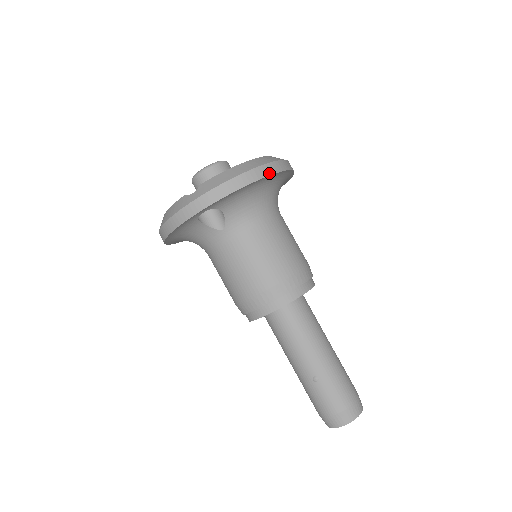
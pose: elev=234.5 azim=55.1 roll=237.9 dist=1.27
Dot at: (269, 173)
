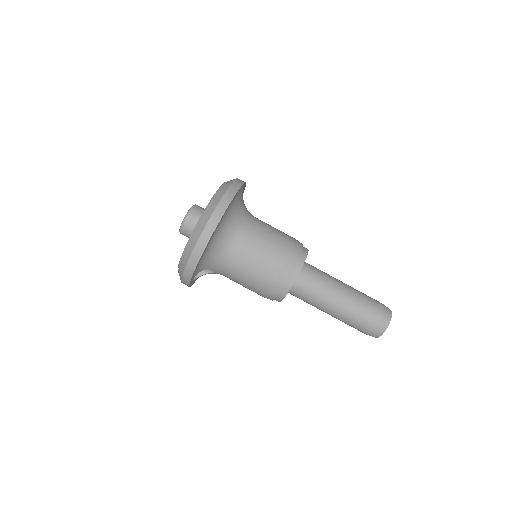
Dot at: (206, 243)
